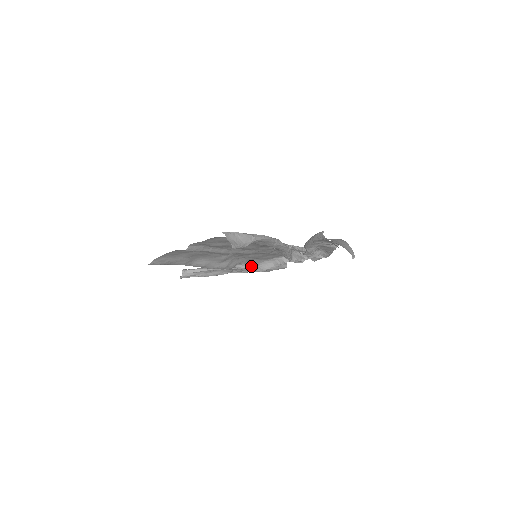
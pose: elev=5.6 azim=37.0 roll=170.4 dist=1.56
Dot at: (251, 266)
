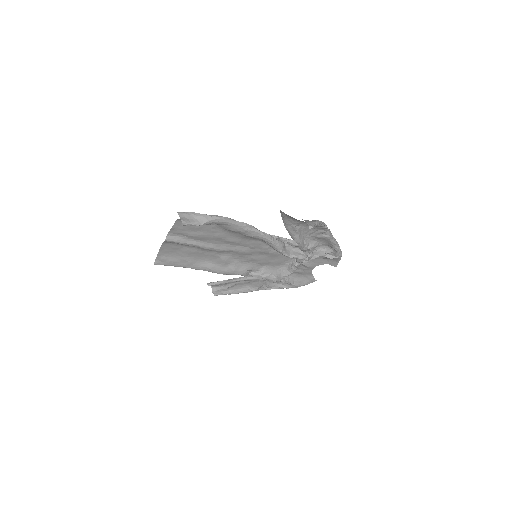
Dot at: (266, 274)
